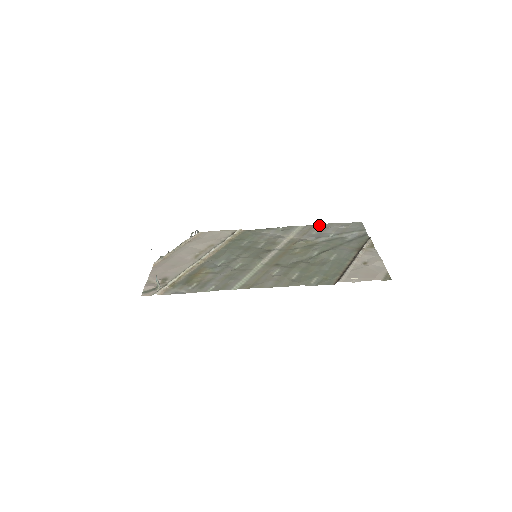
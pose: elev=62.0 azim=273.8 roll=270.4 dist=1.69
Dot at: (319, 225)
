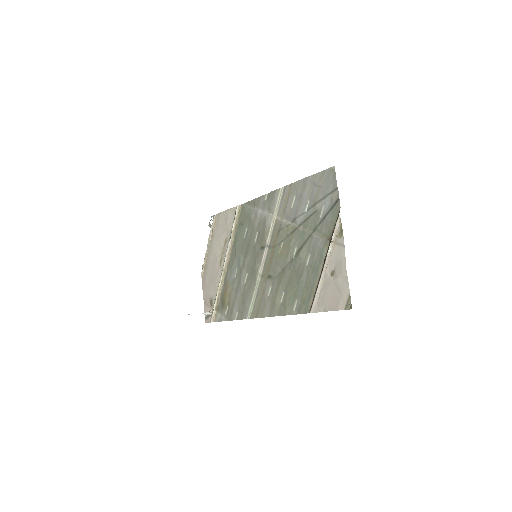
Dot at: (295, 184)
